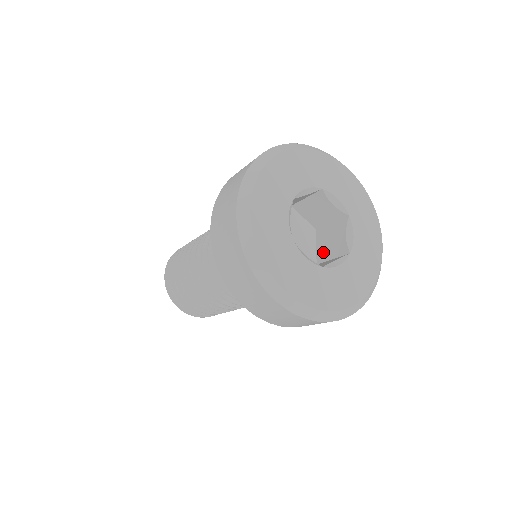
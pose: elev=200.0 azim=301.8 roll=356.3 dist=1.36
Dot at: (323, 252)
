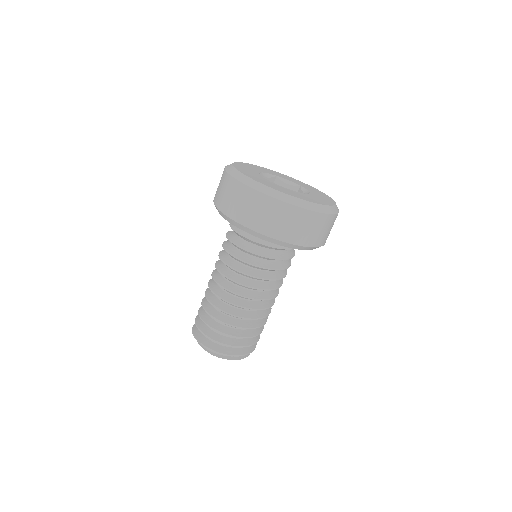
Dot at: occluded
